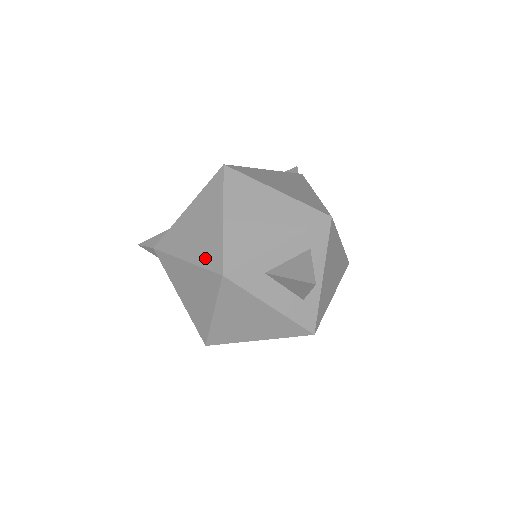
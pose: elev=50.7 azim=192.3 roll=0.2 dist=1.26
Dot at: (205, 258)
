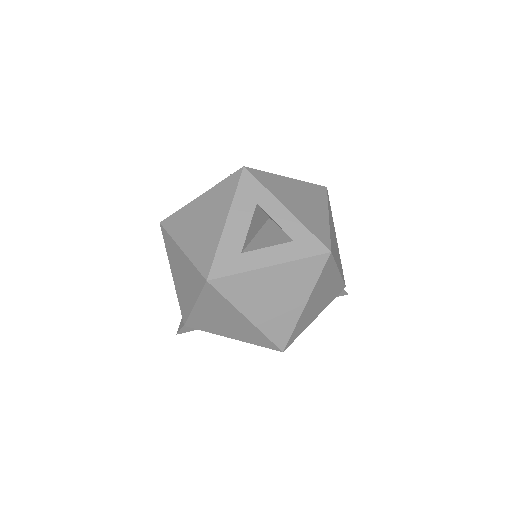
Dot at: occluded
